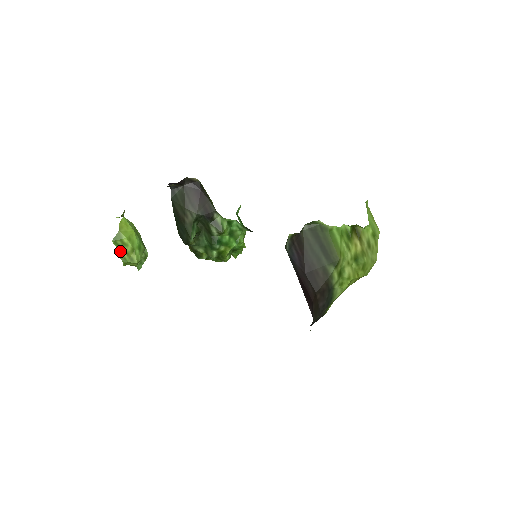
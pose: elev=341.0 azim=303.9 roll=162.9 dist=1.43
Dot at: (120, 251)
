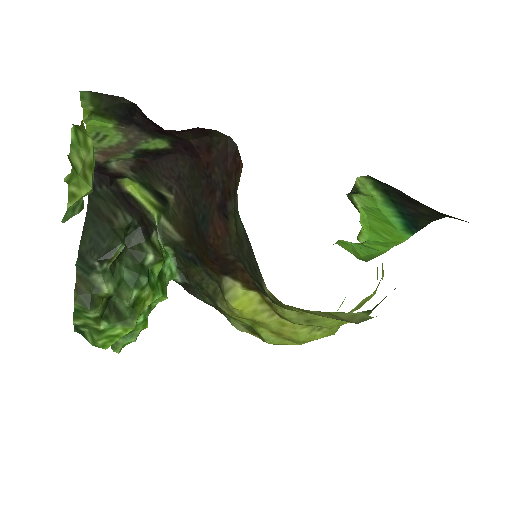
Dot at: (71, 152)
